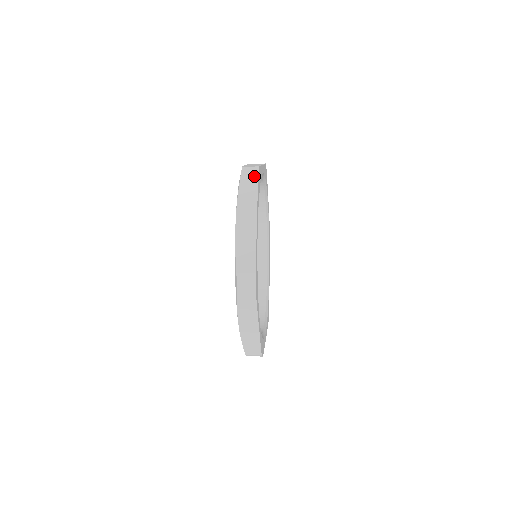
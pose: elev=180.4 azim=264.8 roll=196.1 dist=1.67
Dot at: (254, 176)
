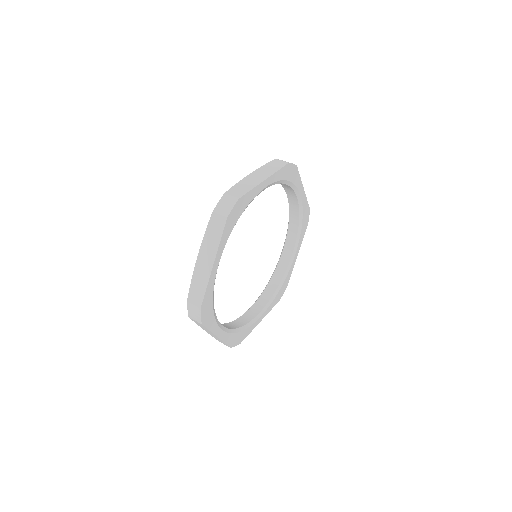
Dot at: (198, 320)
